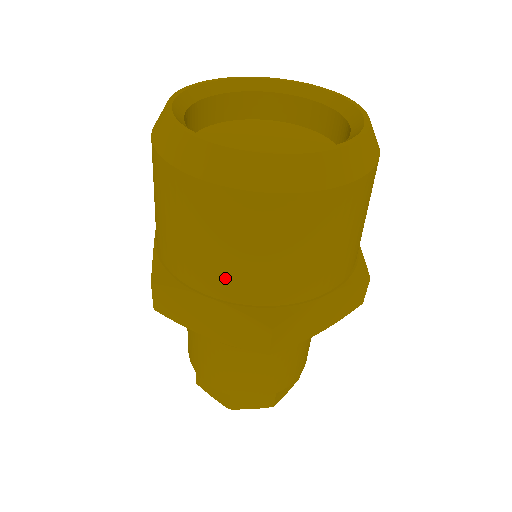
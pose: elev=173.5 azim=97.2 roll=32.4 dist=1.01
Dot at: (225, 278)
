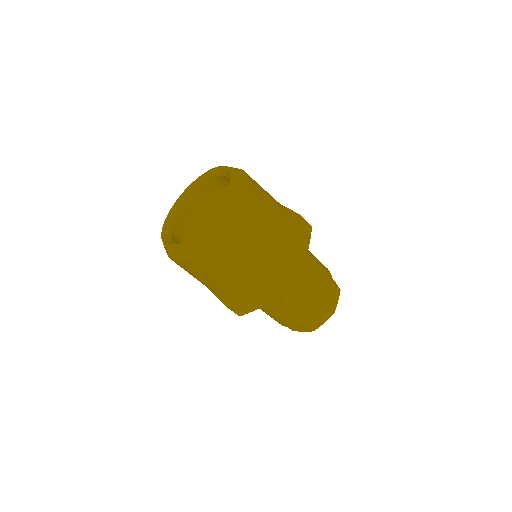
Dot at: occluded
